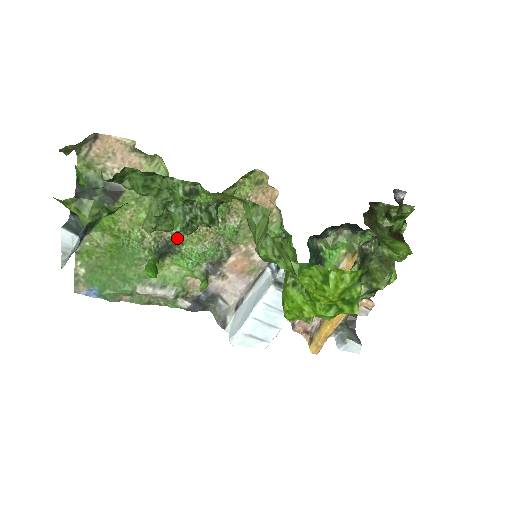
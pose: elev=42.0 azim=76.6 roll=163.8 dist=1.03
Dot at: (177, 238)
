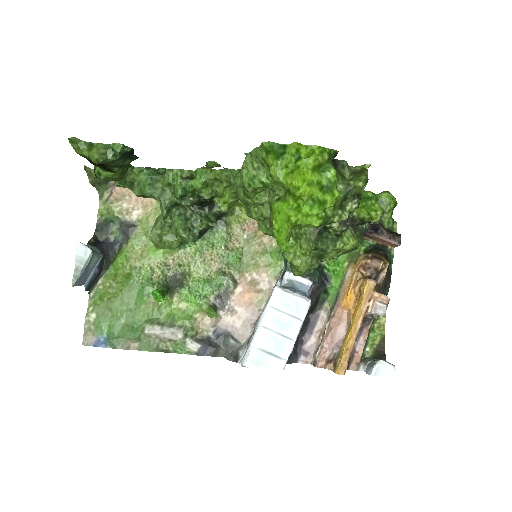
Dot at: (184, 269)
